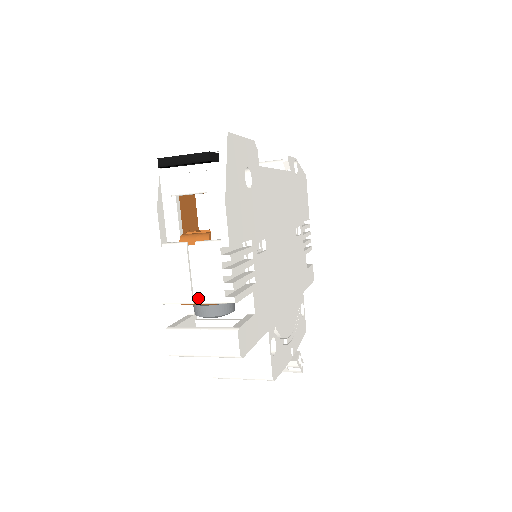
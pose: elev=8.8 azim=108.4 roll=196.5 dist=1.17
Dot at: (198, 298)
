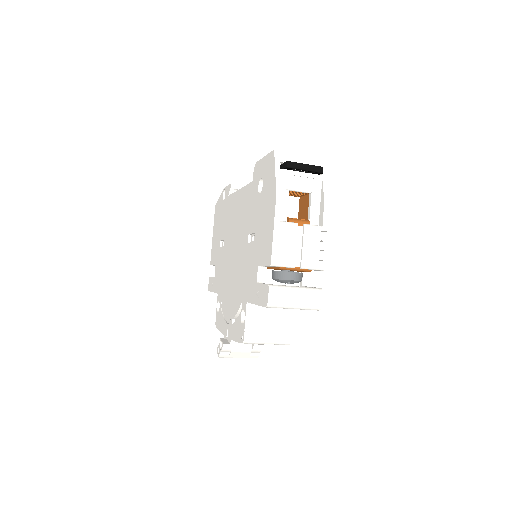
Dot at: (298, 264)
